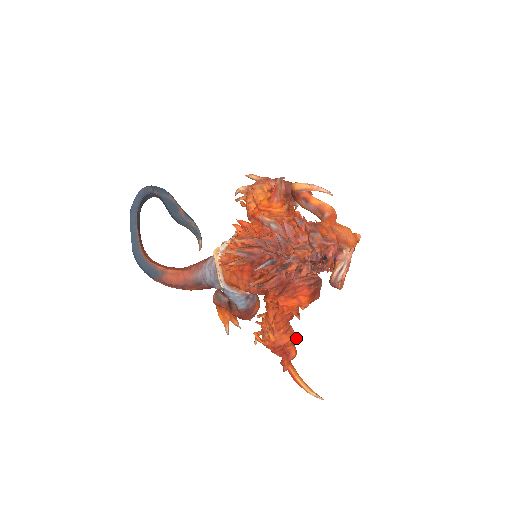
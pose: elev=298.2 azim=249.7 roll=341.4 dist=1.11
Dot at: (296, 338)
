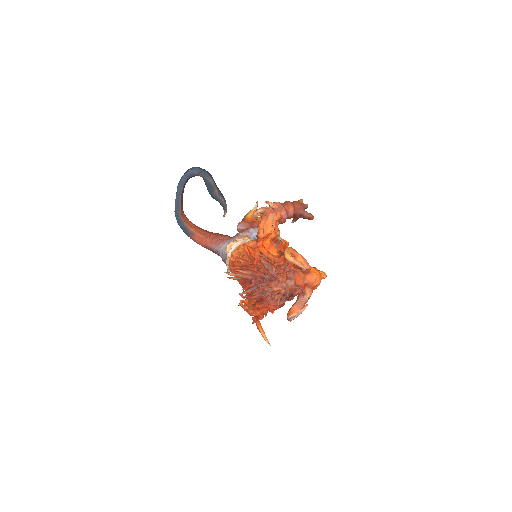
Dot at: occluded
